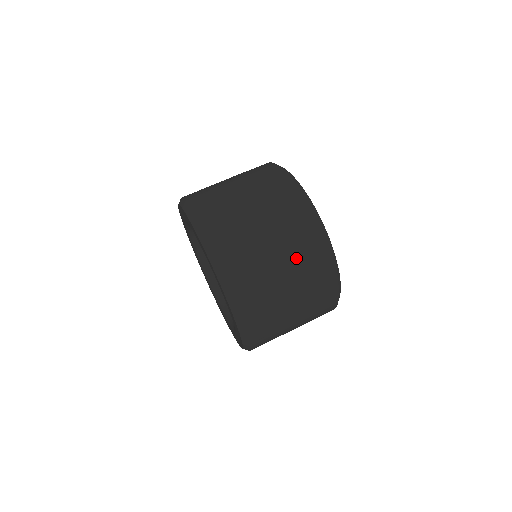
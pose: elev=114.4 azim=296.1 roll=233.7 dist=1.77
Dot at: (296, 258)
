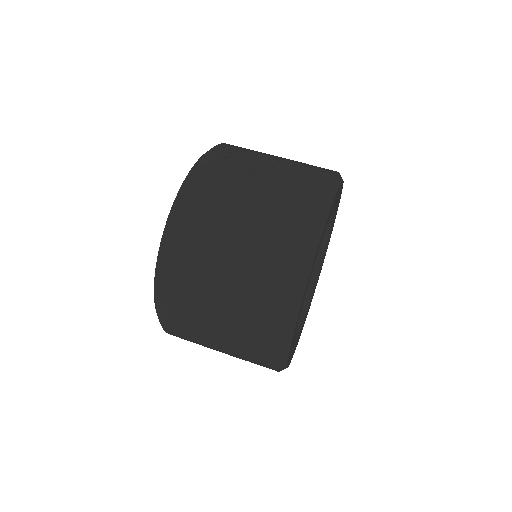
Dot at: (240, 324)
